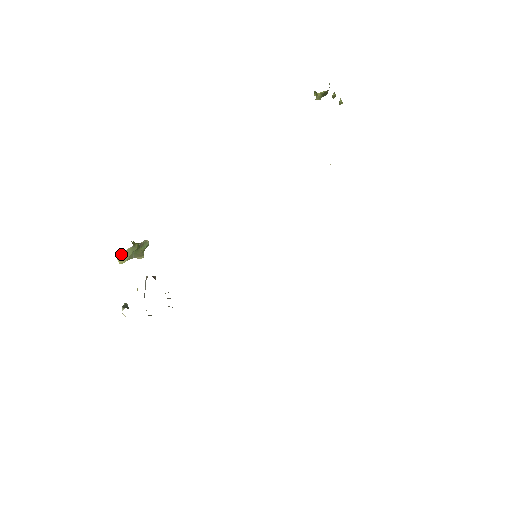
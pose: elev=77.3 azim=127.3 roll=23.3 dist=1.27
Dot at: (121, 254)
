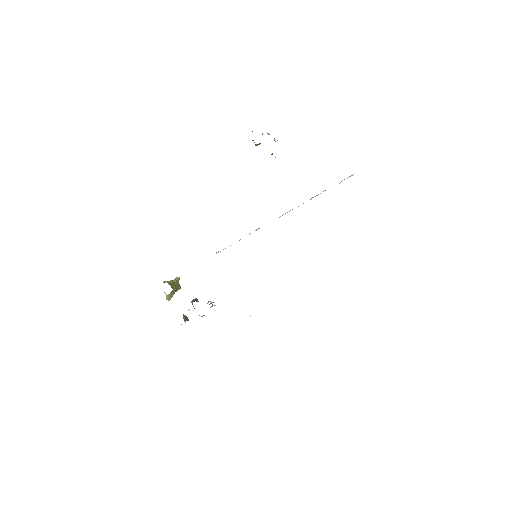
Dot at: (167, 296)
